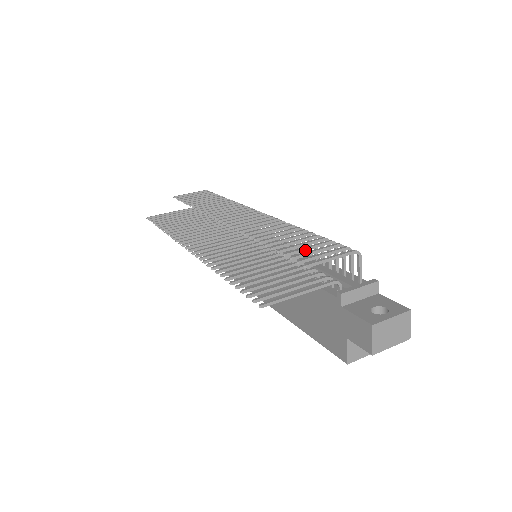
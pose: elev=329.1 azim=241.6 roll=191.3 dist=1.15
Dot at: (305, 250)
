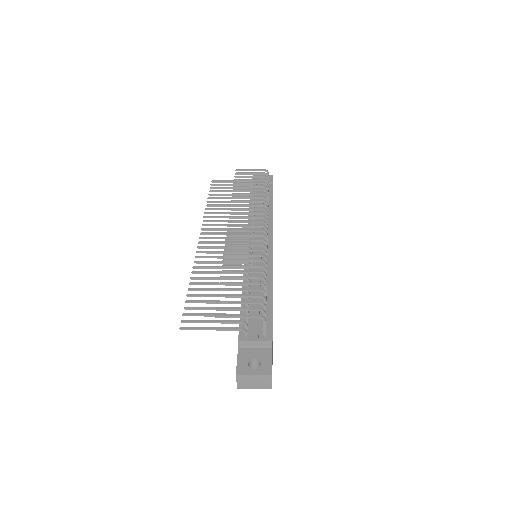
Dot at: (236, 297)
